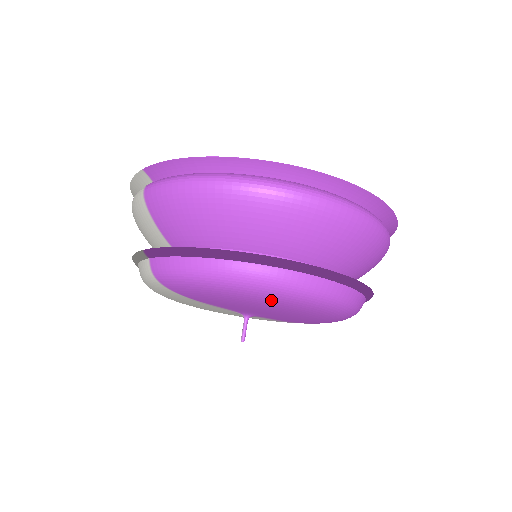
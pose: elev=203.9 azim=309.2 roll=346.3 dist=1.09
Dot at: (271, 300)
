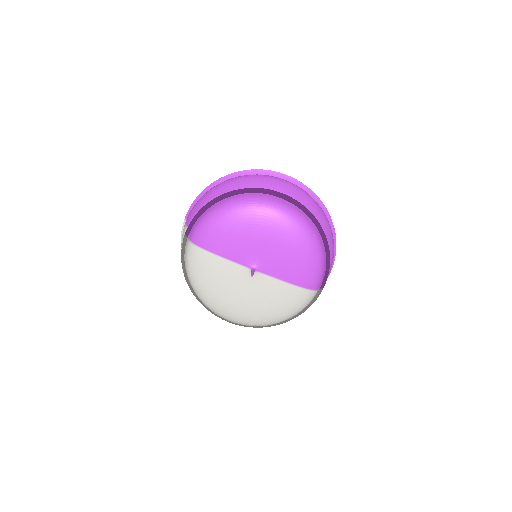
Dot at: (250, 213)
